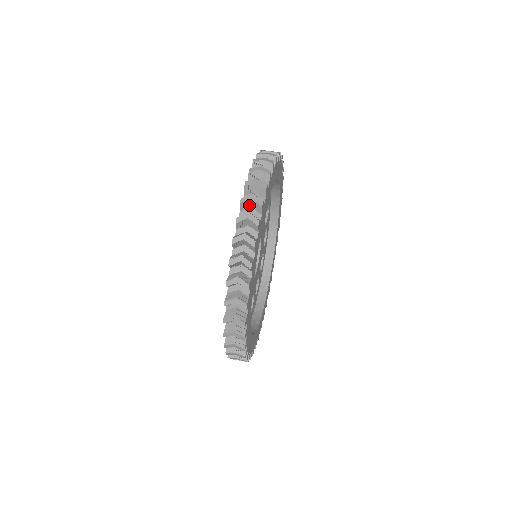
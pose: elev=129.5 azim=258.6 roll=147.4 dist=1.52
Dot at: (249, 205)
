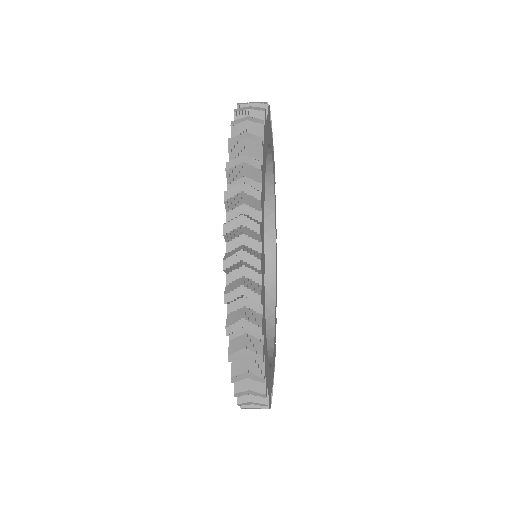
Dot at: occluded
